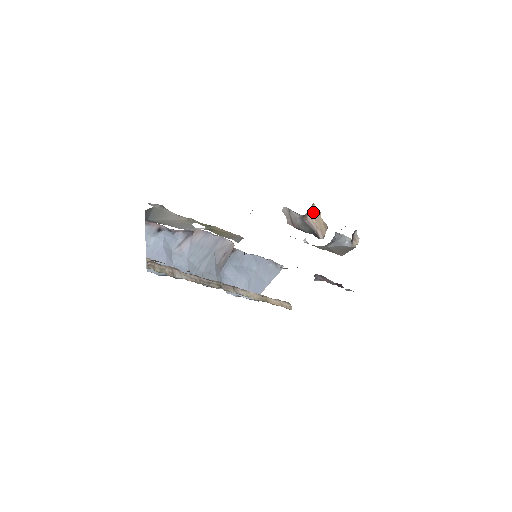
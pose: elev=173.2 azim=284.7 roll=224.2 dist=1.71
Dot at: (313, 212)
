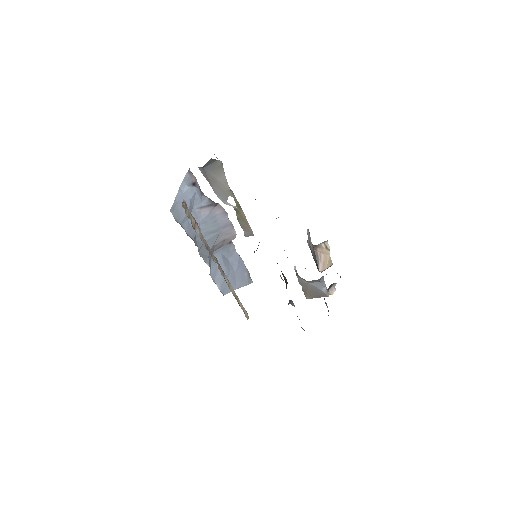
Dot at: (323, 247)
